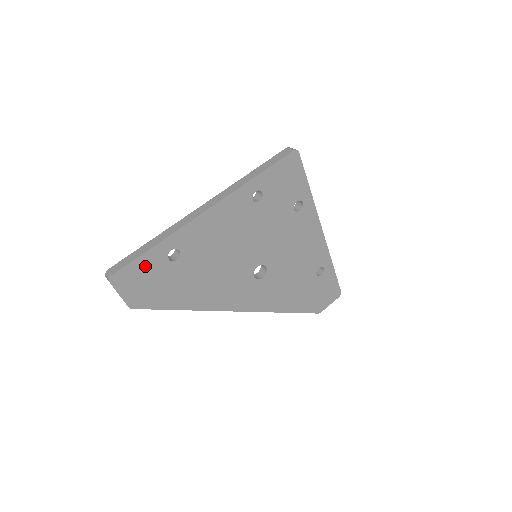
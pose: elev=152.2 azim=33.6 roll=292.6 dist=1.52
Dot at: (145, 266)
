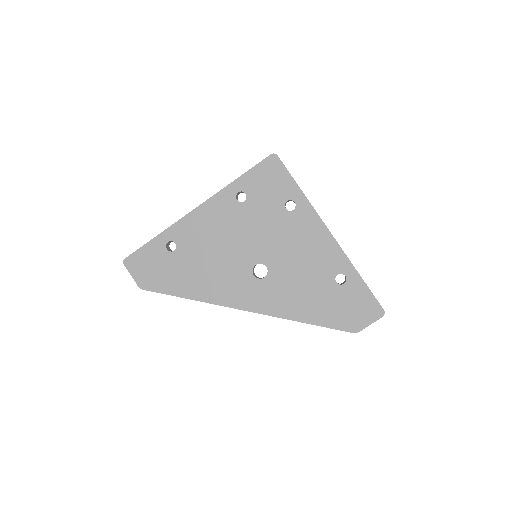
Dot at: (149, 254)
